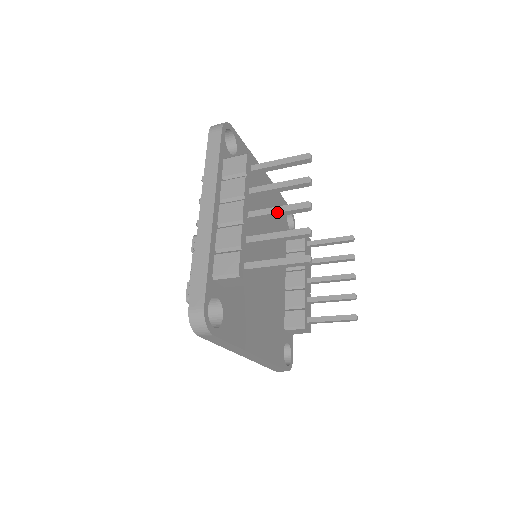
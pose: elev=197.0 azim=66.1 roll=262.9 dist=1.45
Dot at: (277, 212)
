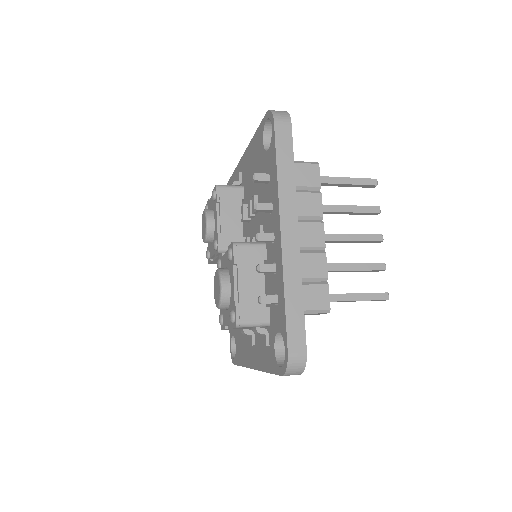
Dot at: (352, 240)
